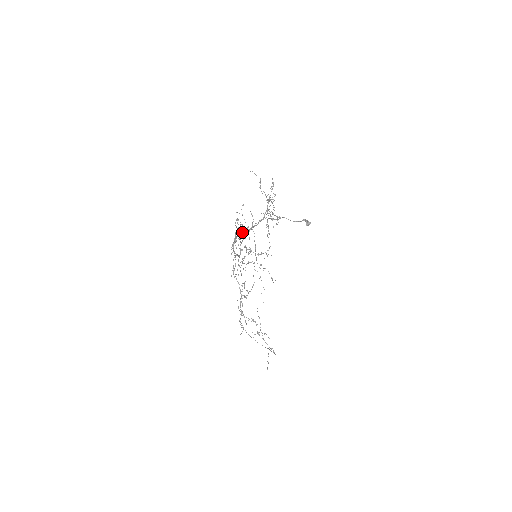
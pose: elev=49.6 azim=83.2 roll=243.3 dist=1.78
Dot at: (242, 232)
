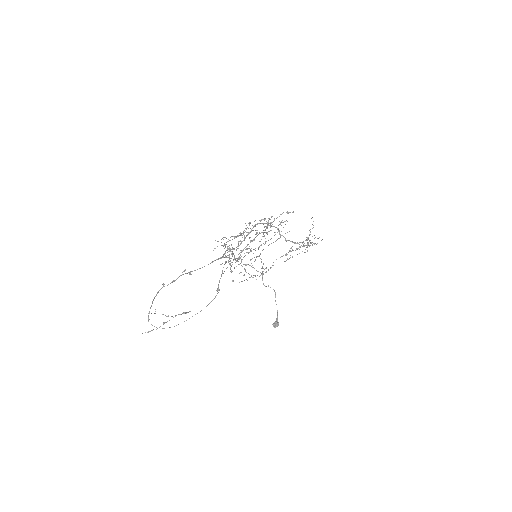
Dot at: occluded
